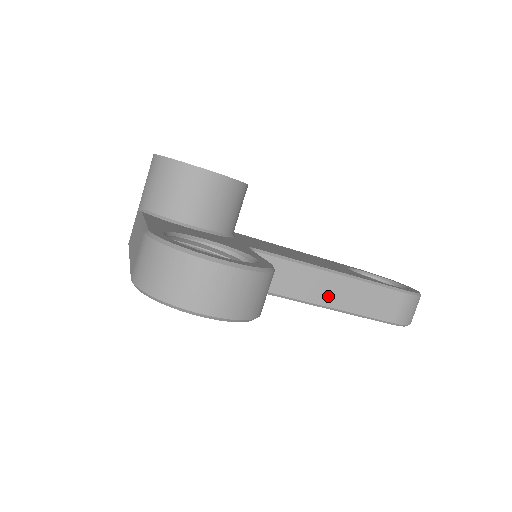
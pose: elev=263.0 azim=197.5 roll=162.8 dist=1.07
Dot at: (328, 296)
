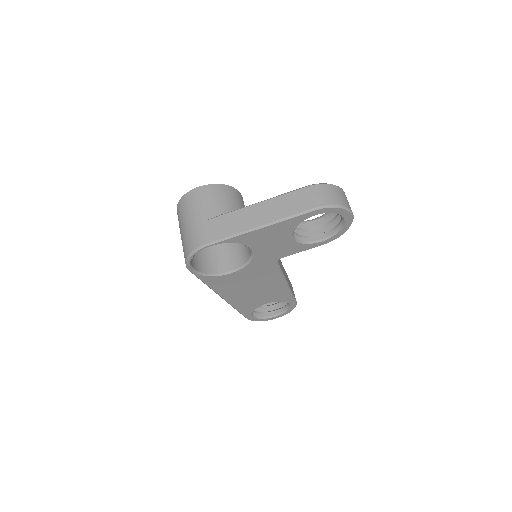
Dot at: (286, 278)
